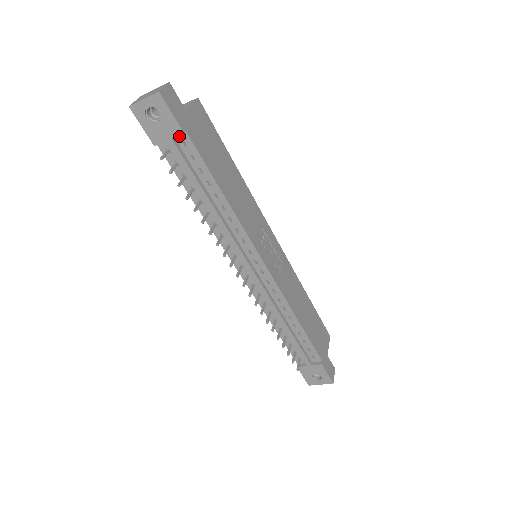
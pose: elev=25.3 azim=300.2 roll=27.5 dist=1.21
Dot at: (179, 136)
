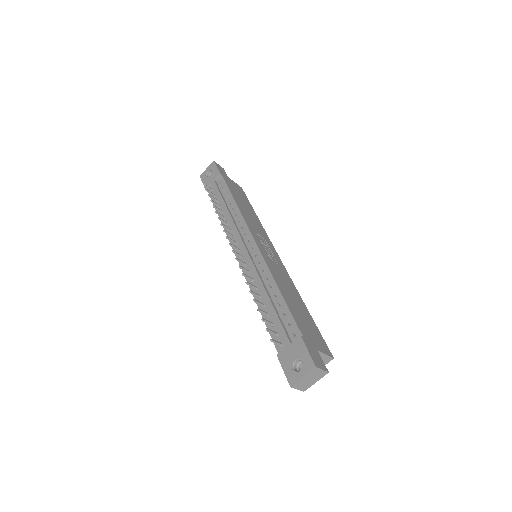
Dot at: (219, 180)
